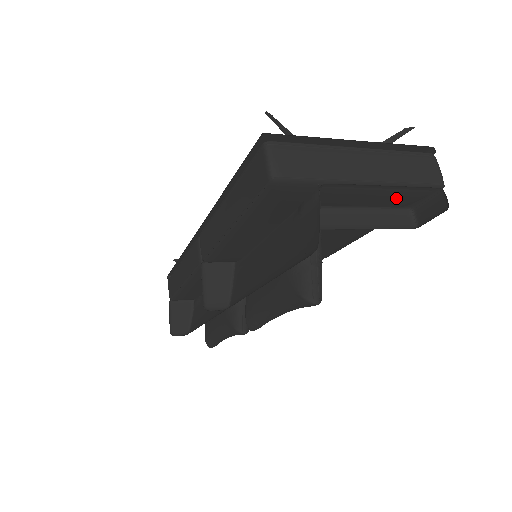
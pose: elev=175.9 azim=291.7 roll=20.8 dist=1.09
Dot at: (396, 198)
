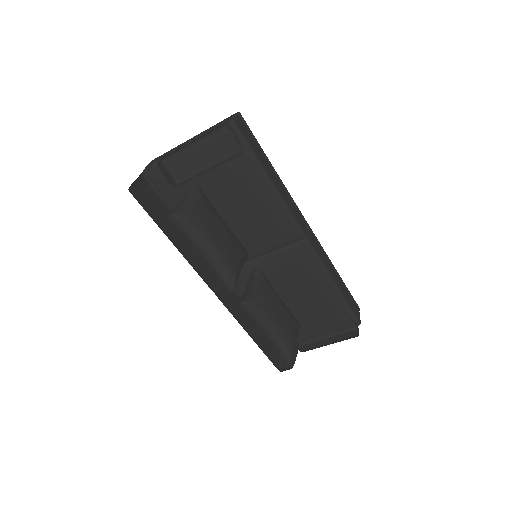
Dot at: (217, 146)
